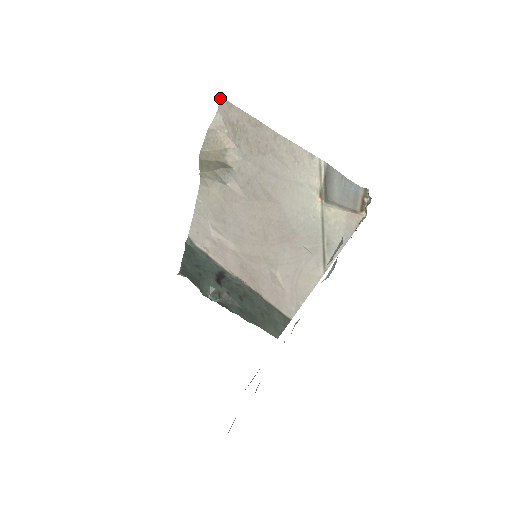
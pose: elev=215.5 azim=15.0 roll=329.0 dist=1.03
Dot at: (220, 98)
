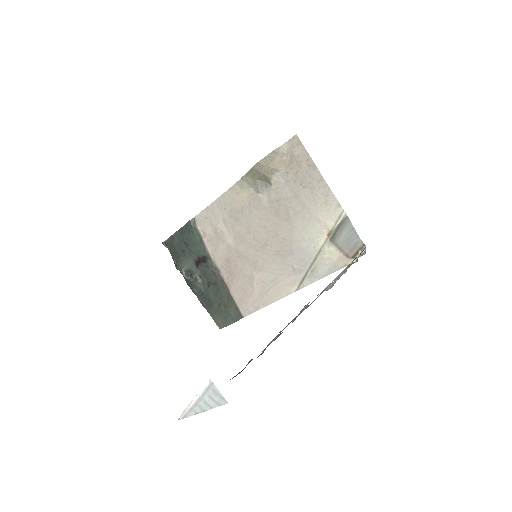
Dot at: (295, 135)
